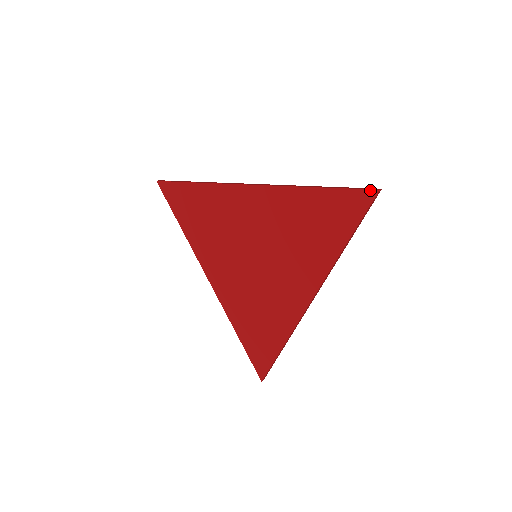
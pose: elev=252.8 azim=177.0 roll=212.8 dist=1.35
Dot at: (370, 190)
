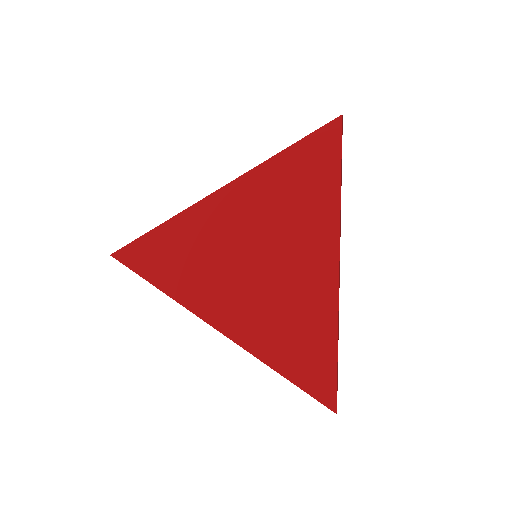
Dot at: (334, 120)
